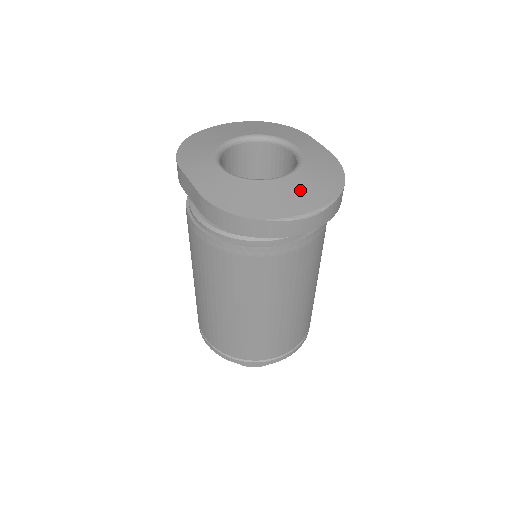
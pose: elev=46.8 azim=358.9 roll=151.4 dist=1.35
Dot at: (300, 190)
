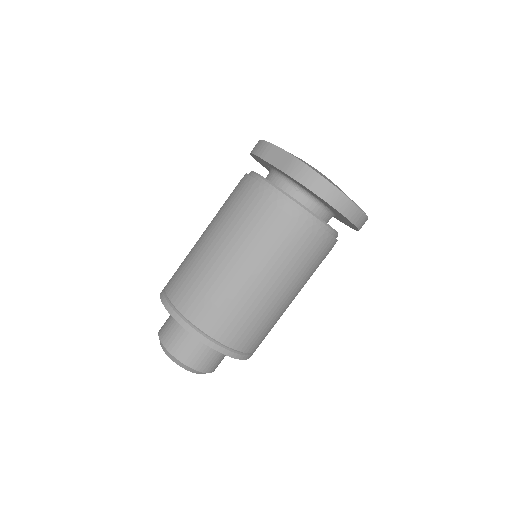
Dot at: occluded
